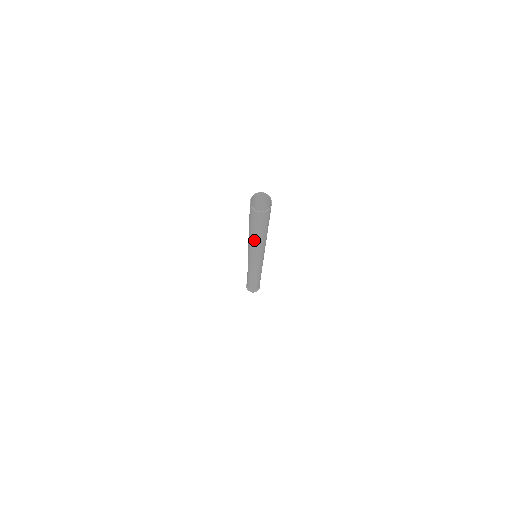
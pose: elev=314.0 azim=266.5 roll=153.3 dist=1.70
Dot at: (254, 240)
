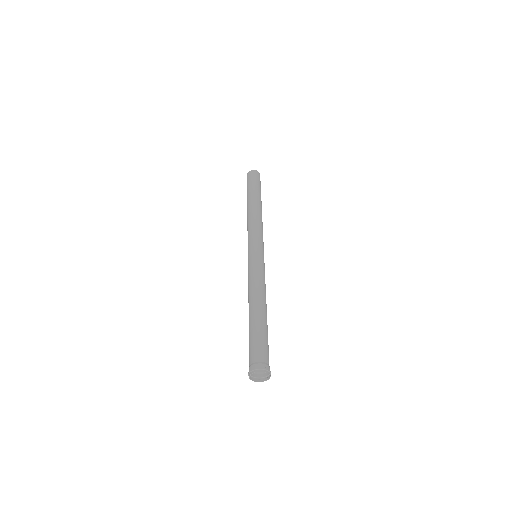
Dot at: (251, 206)
